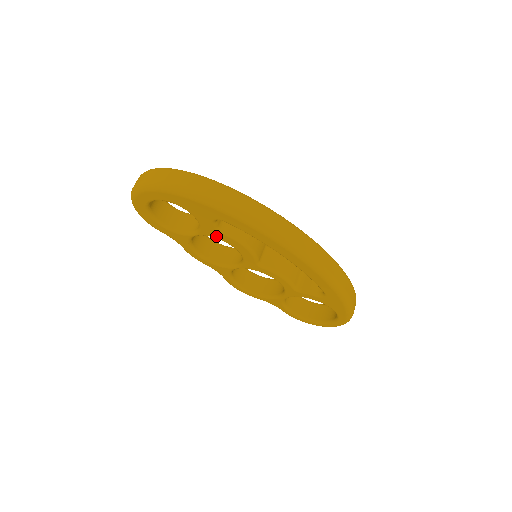
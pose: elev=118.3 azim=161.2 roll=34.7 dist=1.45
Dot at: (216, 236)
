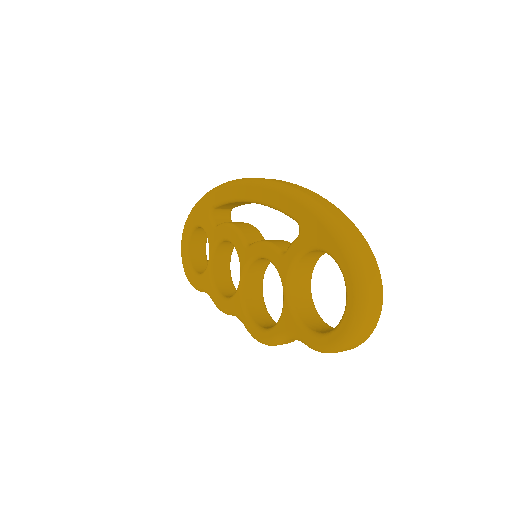
Dot at: (216, 238)
